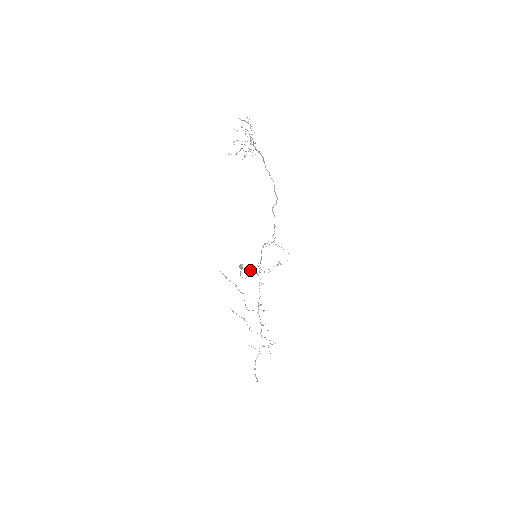
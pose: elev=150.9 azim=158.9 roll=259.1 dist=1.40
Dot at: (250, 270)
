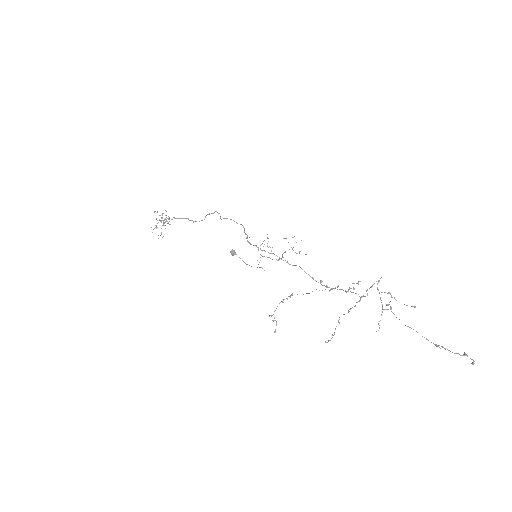
Dot at: (259, 262)
